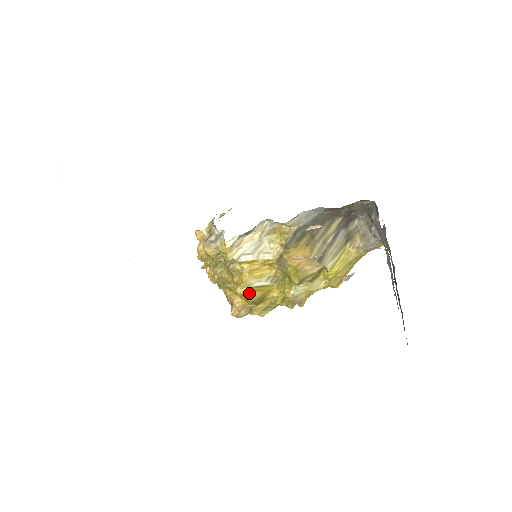
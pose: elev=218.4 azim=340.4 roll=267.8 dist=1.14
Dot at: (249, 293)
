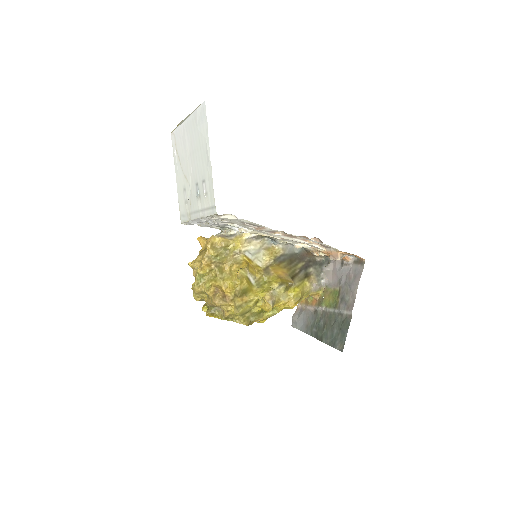
Dot at: (241, 280)
